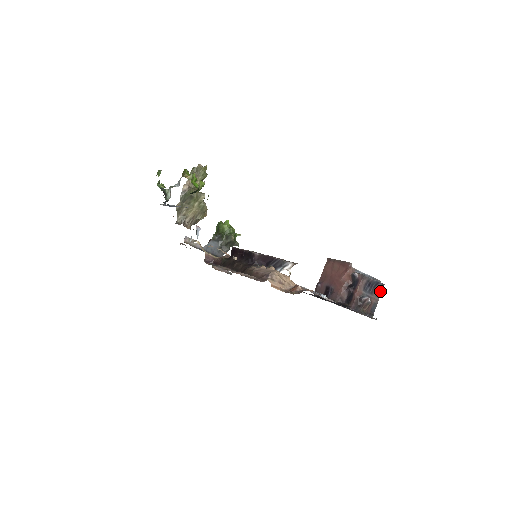
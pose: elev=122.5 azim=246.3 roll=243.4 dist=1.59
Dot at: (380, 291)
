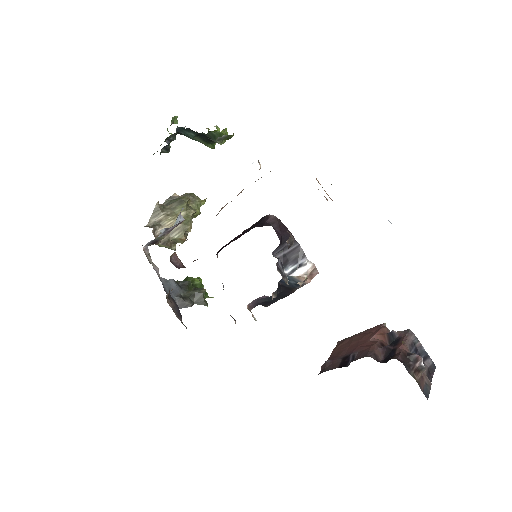
Dot at: (430, 376)
